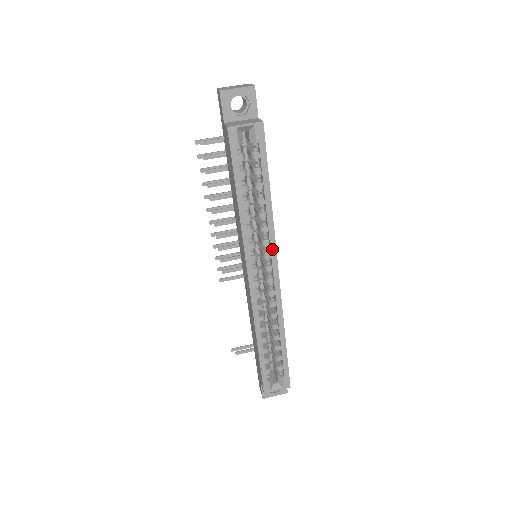
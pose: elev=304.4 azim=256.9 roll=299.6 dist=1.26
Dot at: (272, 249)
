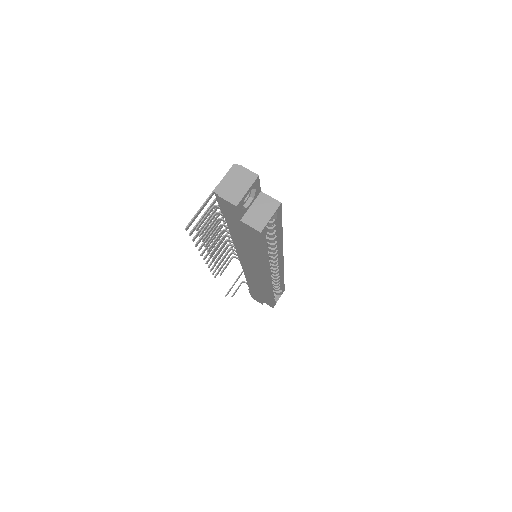
Dot at: (281, 254)
